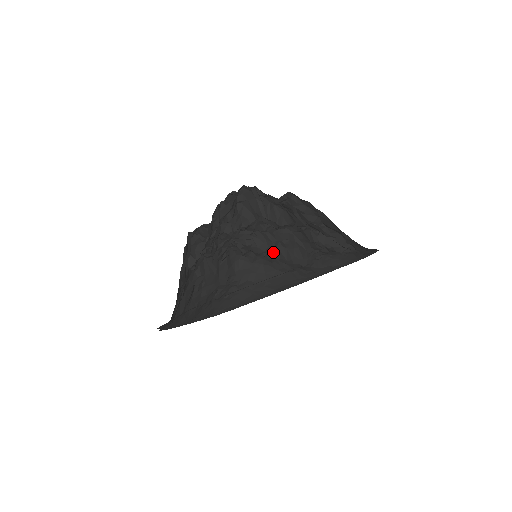
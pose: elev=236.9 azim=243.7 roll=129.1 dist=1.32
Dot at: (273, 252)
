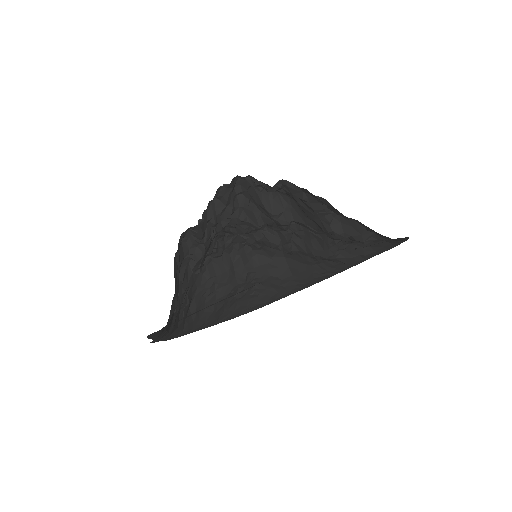
Dot at: (288, 245)
